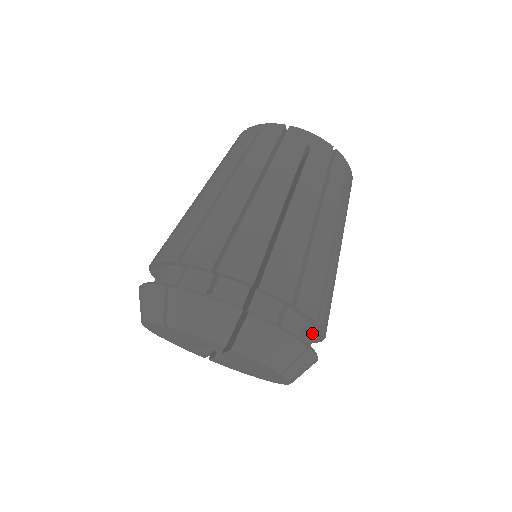
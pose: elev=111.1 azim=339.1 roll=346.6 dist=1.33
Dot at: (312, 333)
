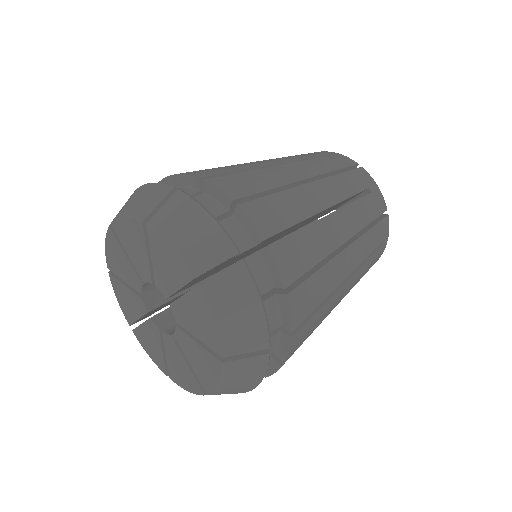
Dot at: (218, 207)
